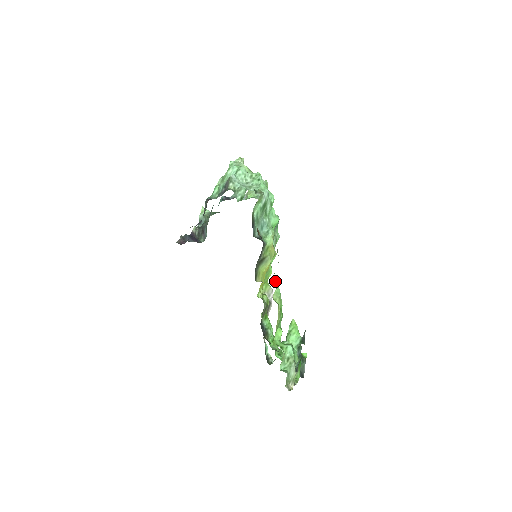
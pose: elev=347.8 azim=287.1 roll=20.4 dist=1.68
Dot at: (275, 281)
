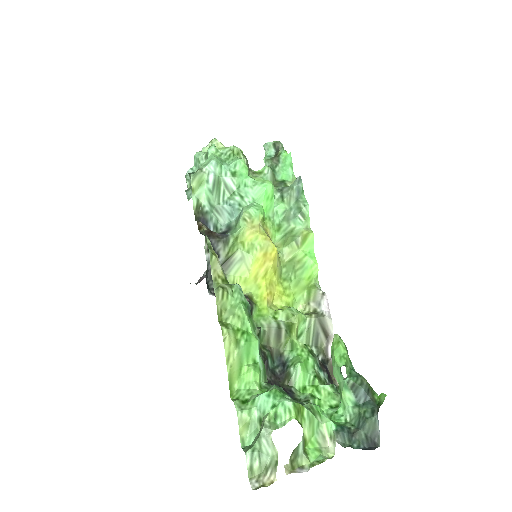
Dot at: (215, 290)
